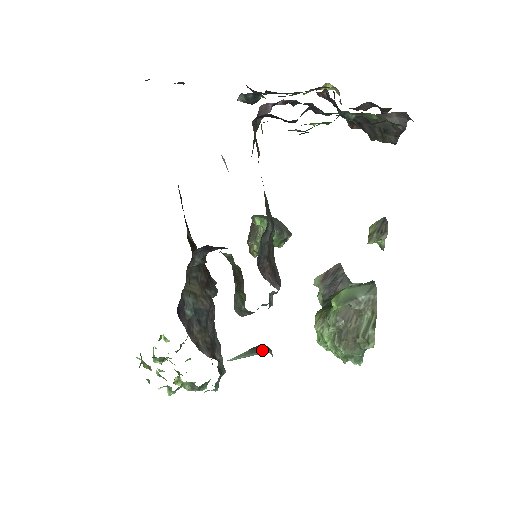
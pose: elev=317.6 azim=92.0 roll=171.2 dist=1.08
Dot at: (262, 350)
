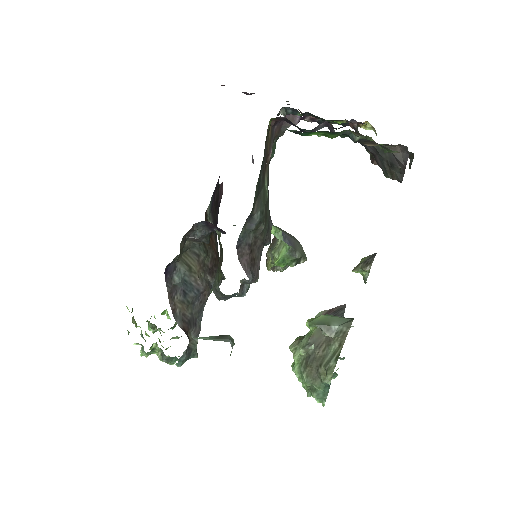
Dot at: (225, 339)
